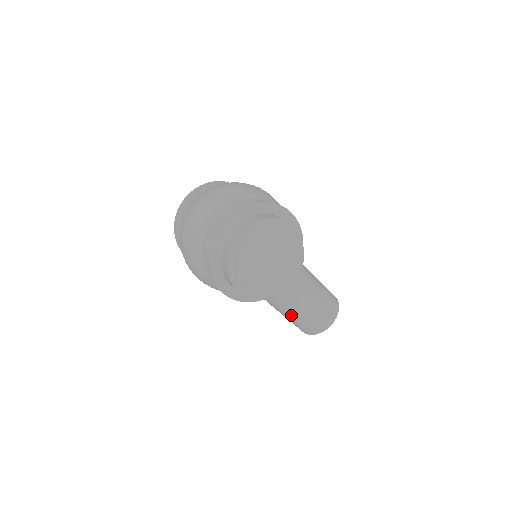
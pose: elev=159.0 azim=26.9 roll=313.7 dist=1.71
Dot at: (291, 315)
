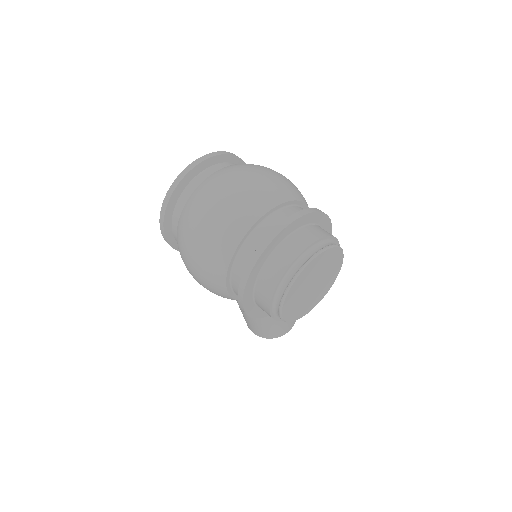
Dot at: (260, 320)
